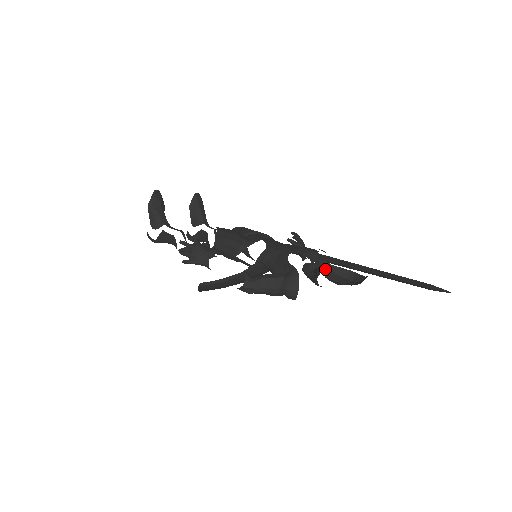
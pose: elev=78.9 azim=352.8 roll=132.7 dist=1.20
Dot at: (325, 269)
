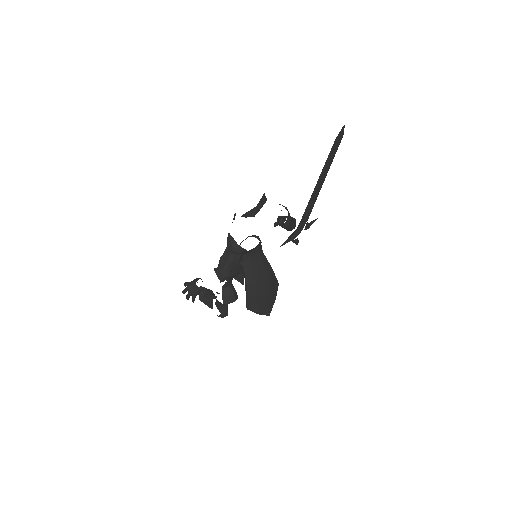
Dot at: (253, 213)
